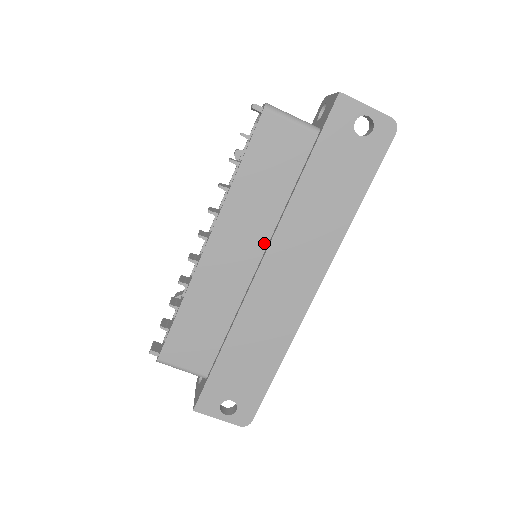
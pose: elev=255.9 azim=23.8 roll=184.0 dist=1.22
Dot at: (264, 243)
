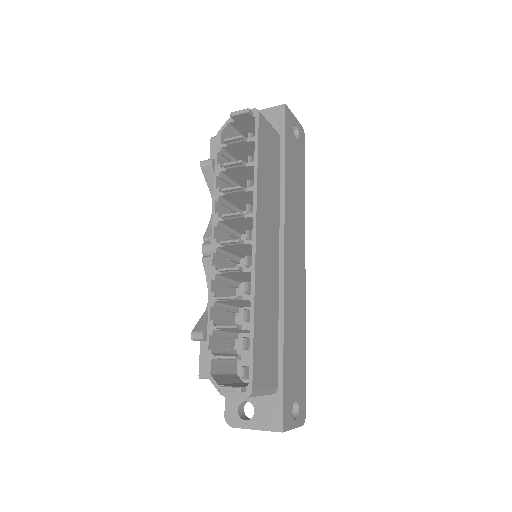
Dot at: (278, 234)
